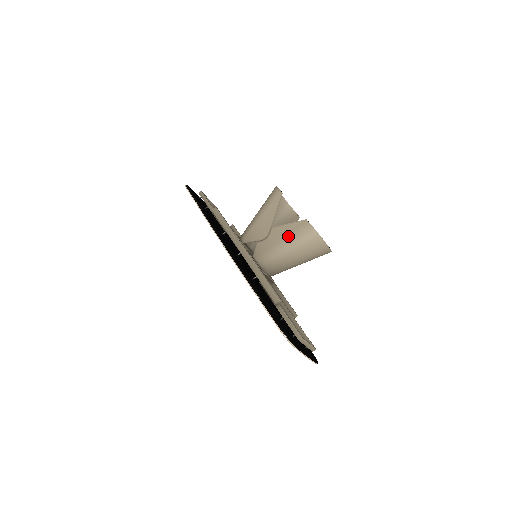
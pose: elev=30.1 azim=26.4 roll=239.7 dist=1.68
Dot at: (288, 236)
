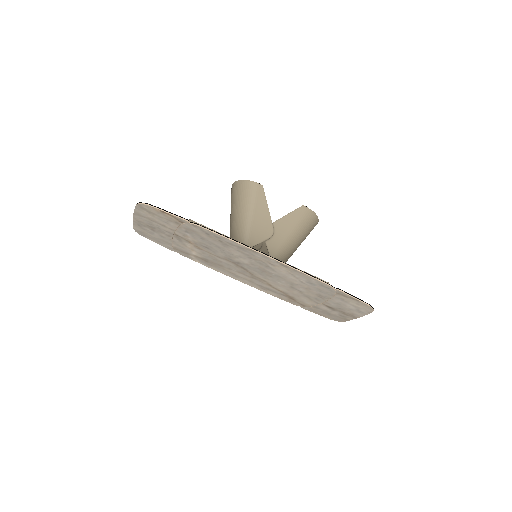
Dot at: (295, 226)
